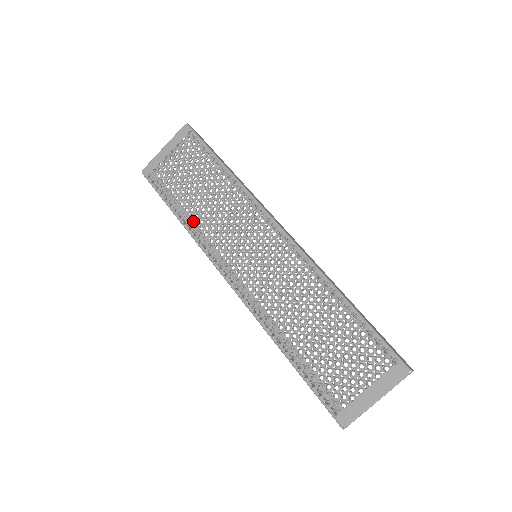
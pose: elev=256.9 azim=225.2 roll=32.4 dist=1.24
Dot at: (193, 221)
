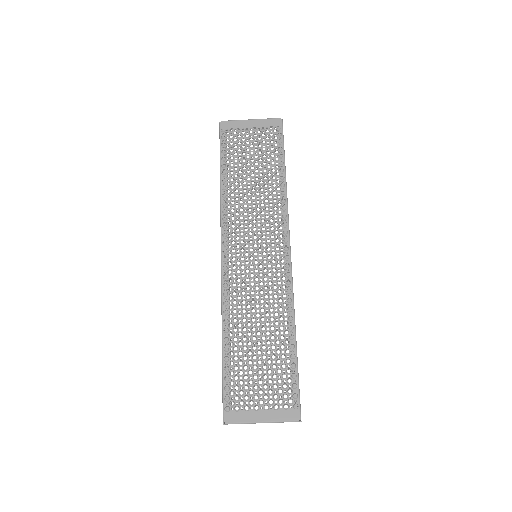
Dot at: (231, 192)
